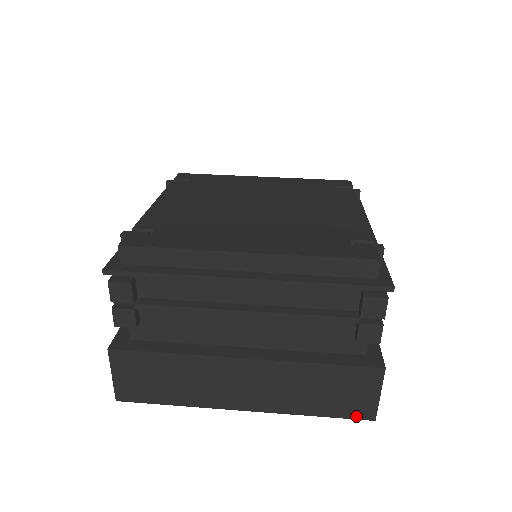
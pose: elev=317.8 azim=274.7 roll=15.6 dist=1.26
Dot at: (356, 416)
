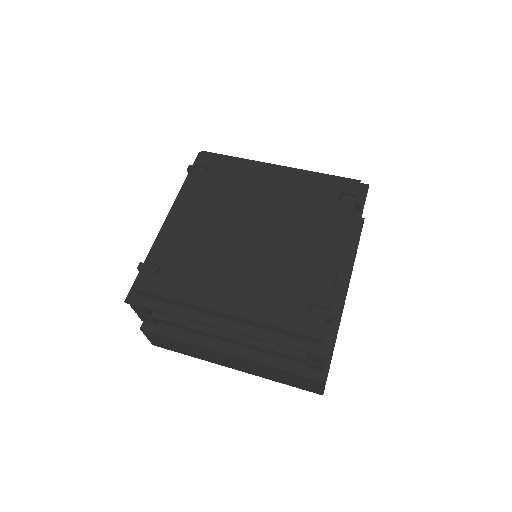
Dot at: (309, 391)
